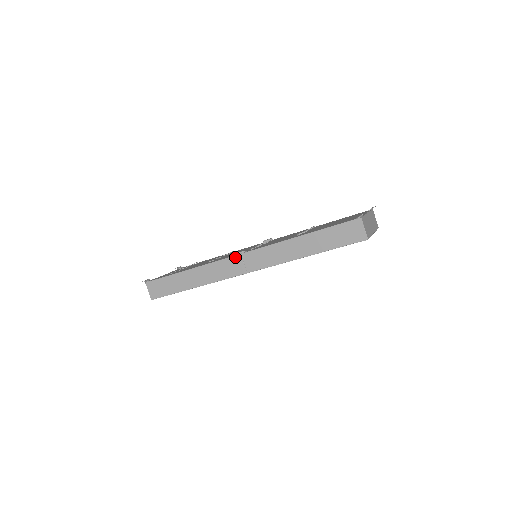
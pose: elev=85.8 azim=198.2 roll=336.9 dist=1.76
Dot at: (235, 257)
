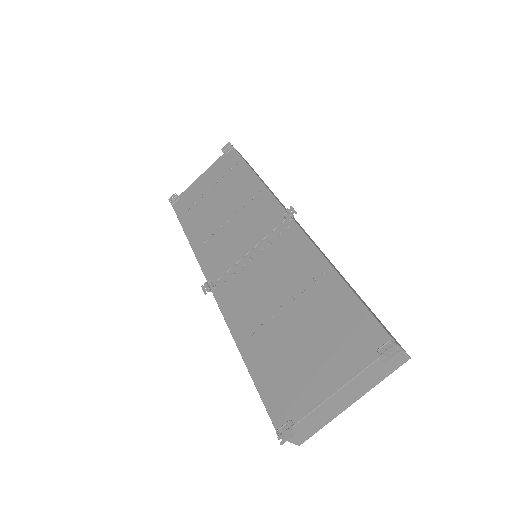
Dot at: (208, 282)
